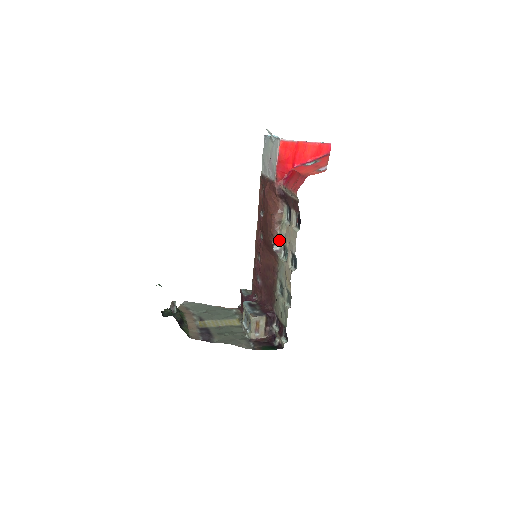
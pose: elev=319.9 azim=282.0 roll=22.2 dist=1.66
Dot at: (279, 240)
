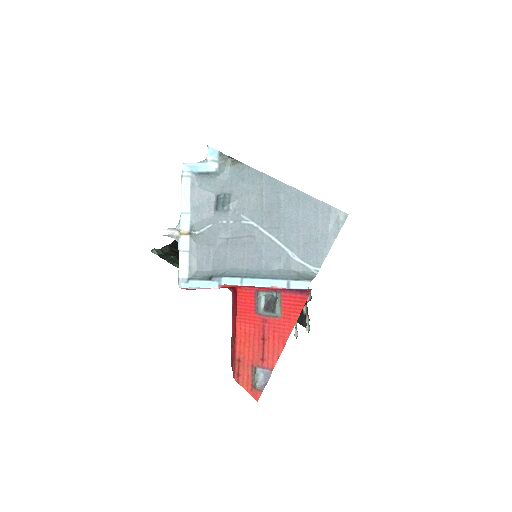
Dot at: occluded
